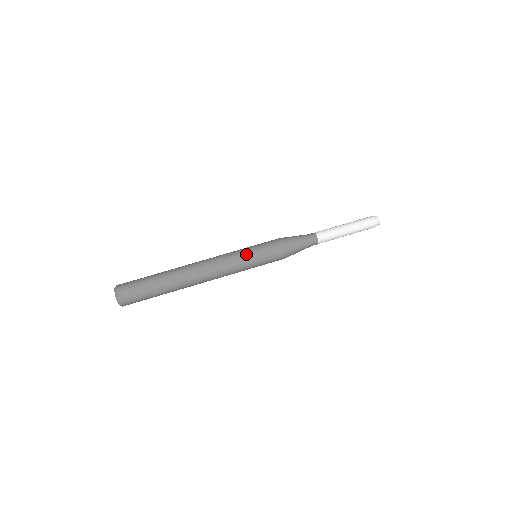
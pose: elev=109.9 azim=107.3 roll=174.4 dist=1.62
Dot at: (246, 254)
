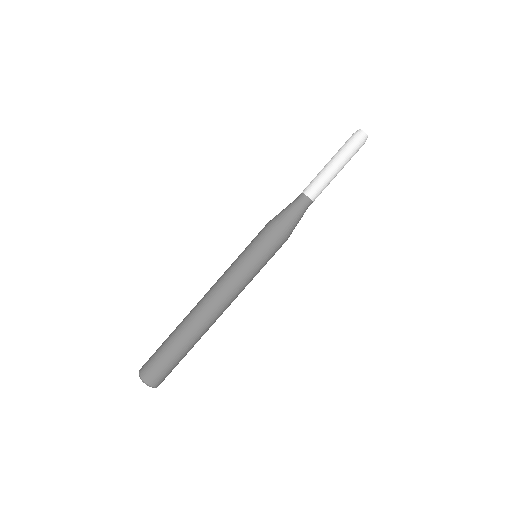
Dot at: (255, 272)
